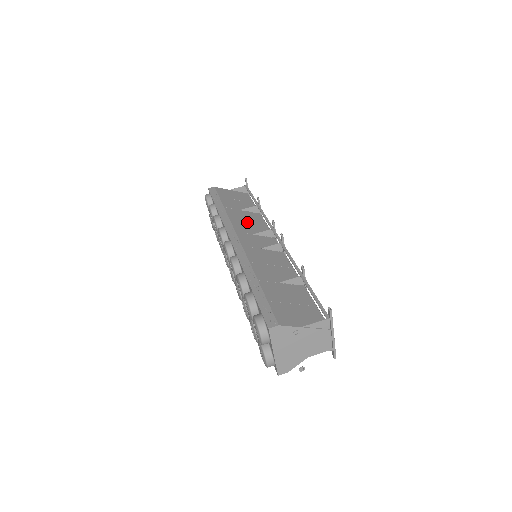
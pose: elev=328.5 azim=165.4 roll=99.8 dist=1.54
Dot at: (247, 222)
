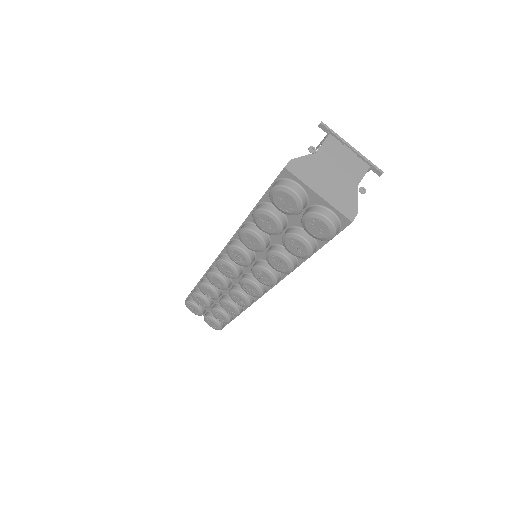
Dot at: occluded
